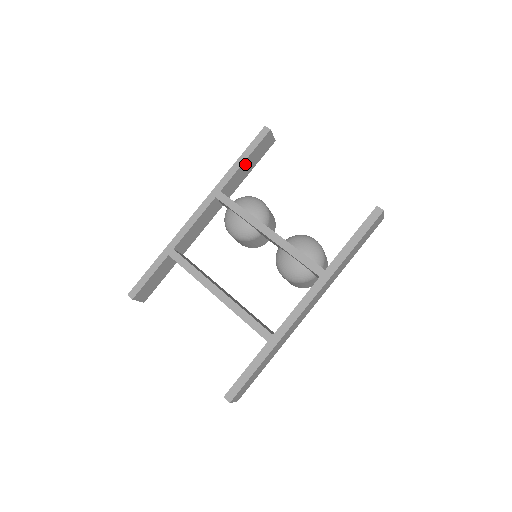
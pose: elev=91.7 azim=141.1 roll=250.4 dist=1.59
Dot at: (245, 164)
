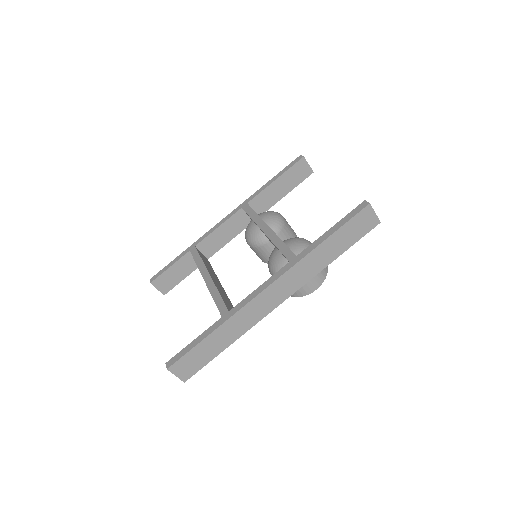
Dot at: (276, 184)
